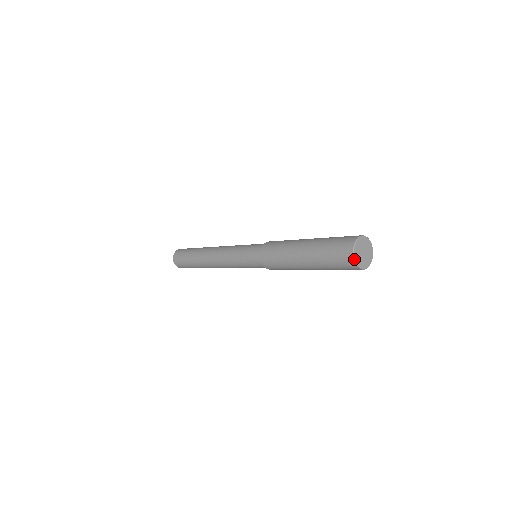
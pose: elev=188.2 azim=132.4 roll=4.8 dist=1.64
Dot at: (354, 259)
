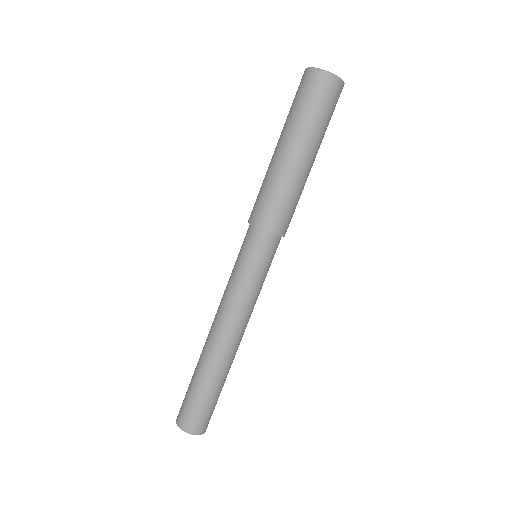
Dot at: (317, 69)
